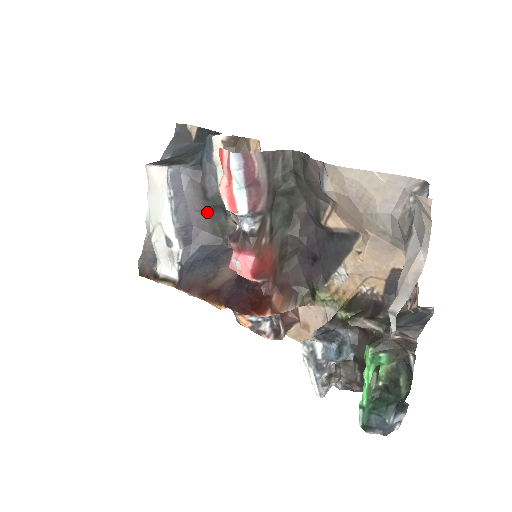
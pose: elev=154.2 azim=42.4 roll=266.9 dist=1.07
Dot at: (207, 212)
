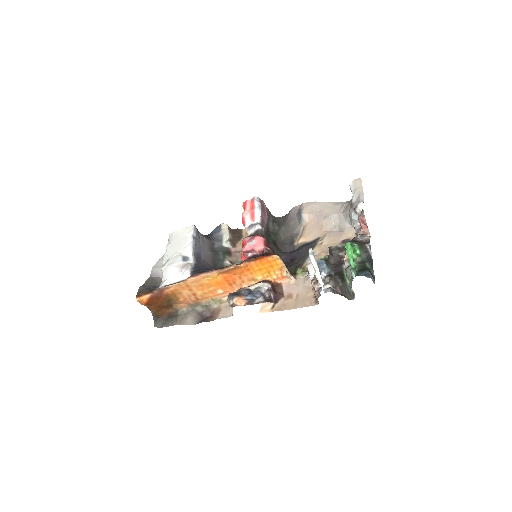
Dot at: (211, 255)
